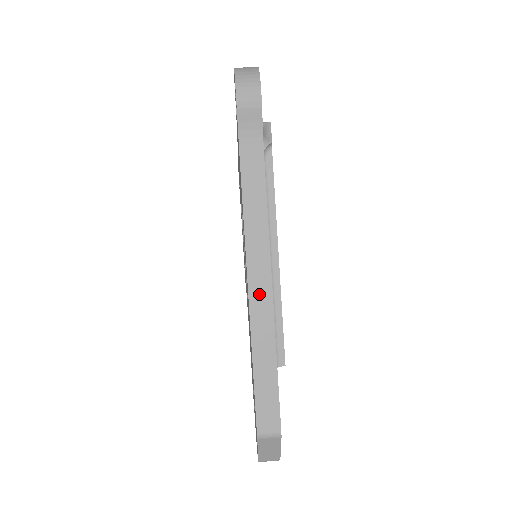
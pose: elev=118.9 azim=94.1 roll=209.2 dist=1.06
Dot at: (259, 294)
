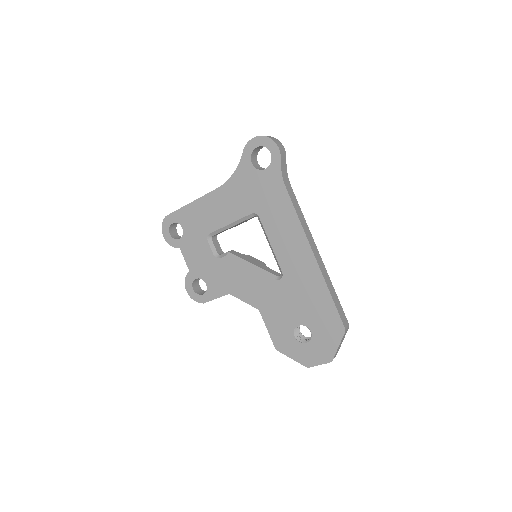
Dot at: (316, 254)
